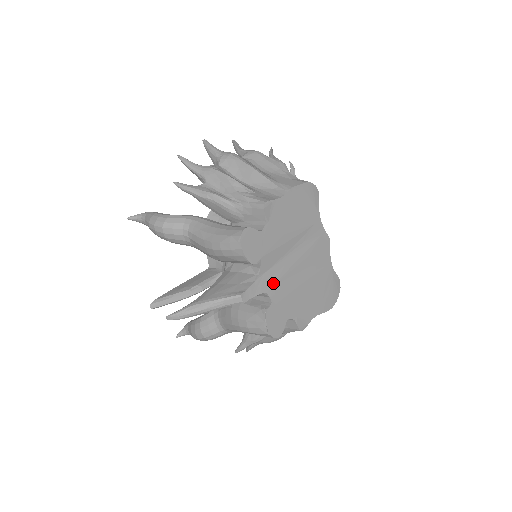
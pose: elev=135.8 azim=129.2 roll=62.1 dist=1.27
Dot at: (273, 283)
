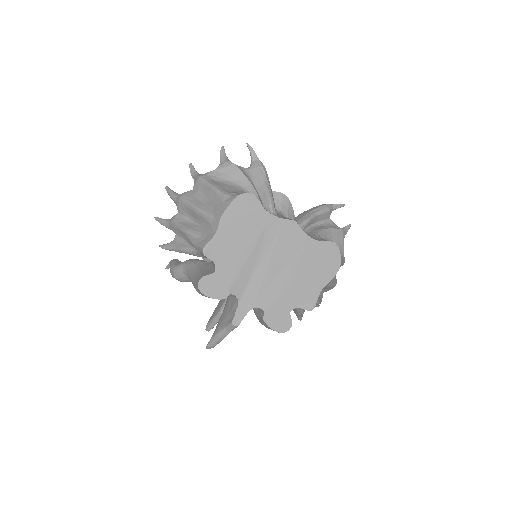
Dot at: (256, 296)
